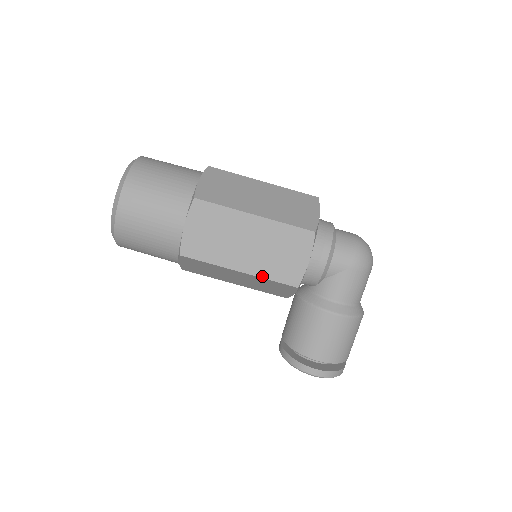
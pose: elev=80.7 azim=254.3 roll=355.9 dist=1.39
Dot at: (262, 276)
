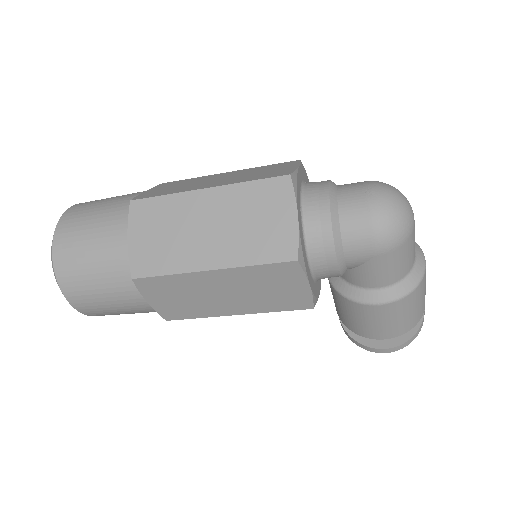
Dot at: (264, 311)
